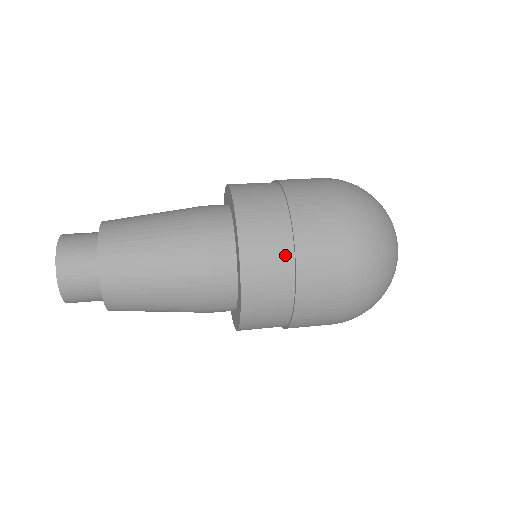
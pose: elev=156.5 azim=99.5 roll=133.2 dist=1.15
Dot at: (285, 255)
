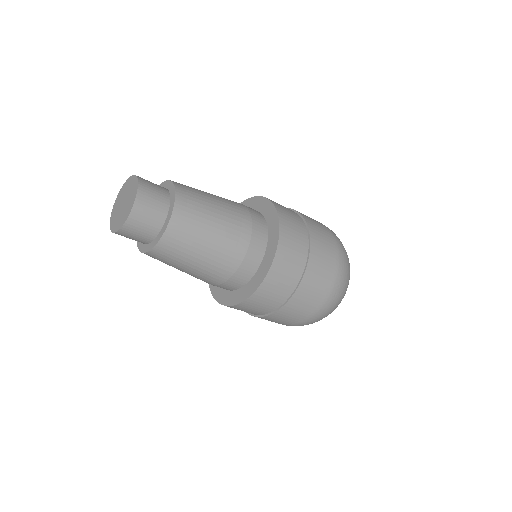
Dot at: (302, 257)
